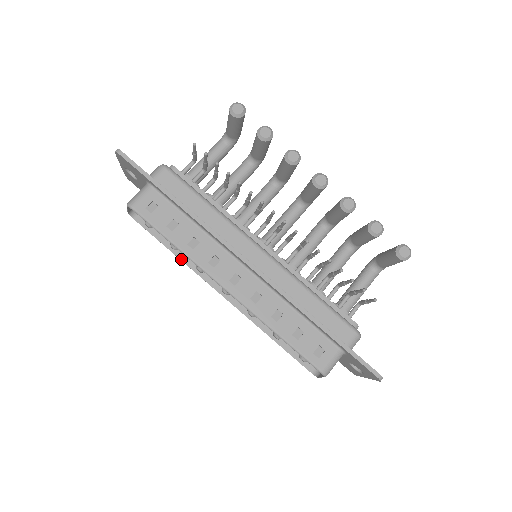
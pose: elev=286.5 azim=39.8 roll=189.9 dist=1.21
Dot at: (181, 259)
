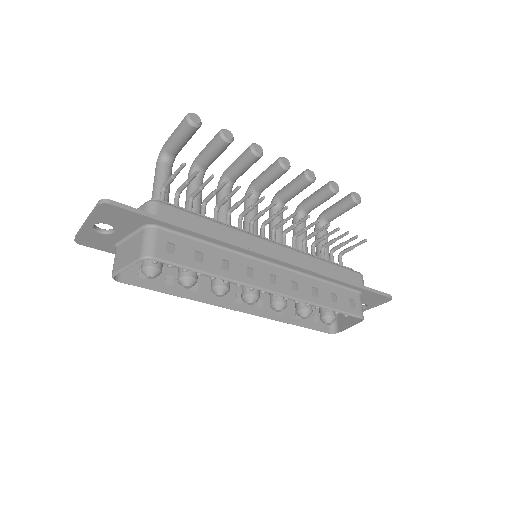
Dot at: (187, 298)
